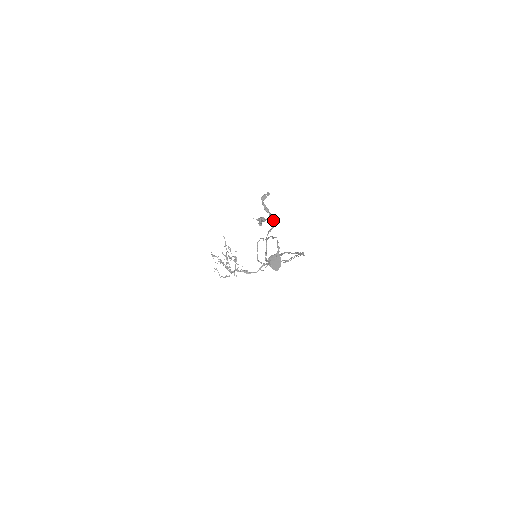
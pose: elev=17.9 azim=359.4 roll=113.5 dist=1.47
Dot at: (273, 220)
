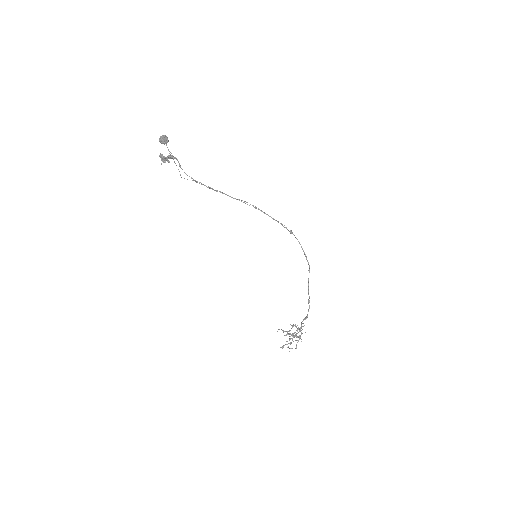
Dot at: occluded
